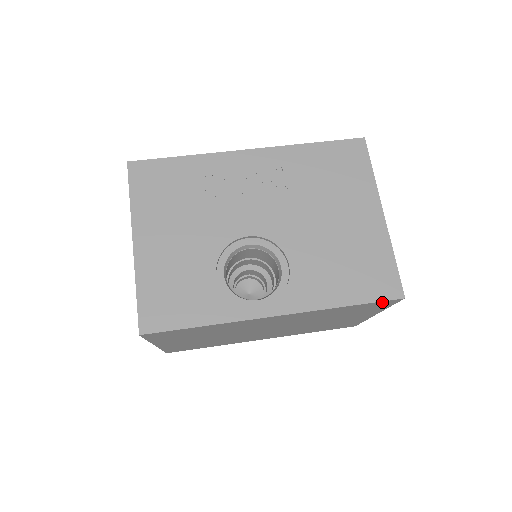
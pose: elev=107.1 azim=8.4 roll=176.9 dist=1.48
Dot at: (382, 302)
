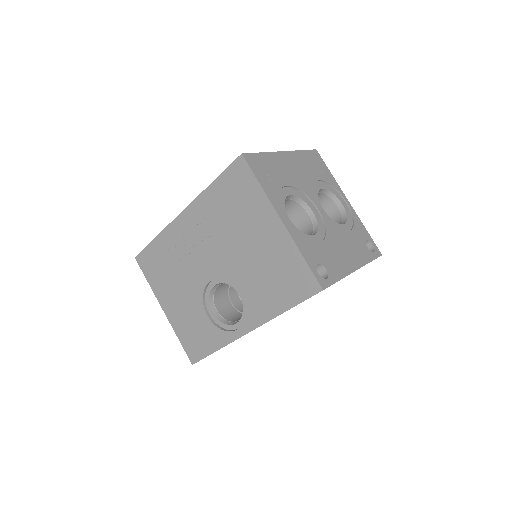
Dot at: occluded
